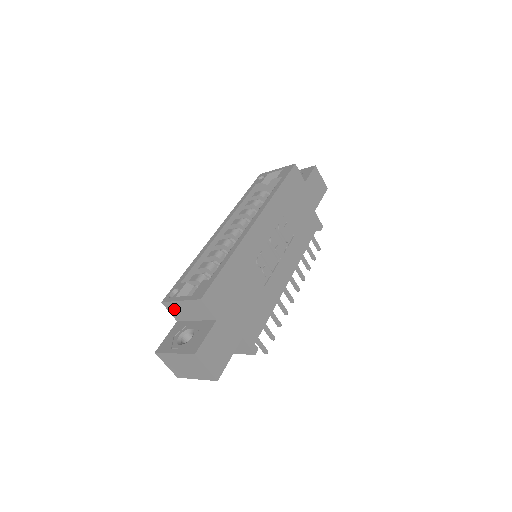
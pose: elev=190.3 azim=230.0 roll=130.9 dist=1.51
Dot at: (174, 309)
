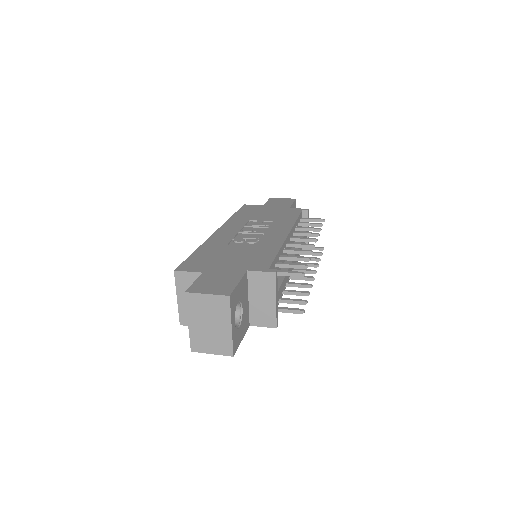
Dot at: occluded
